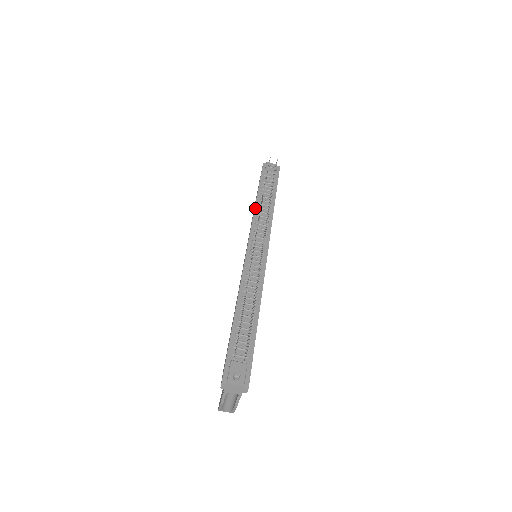
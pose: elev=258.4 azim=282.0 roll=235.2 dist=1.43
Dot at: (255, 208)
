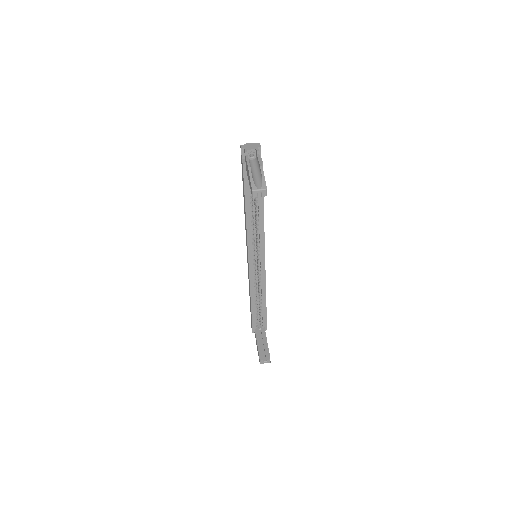
Dot at: occluded
